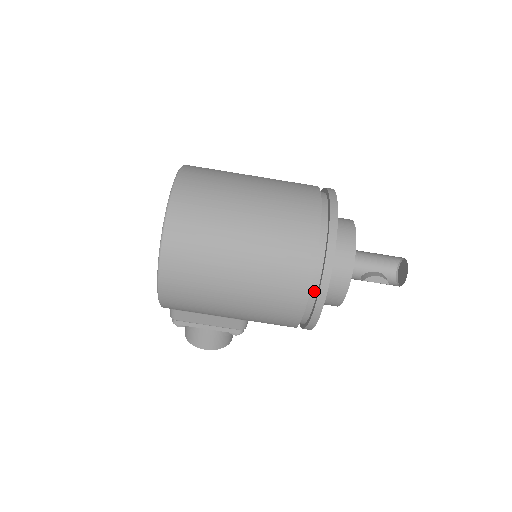
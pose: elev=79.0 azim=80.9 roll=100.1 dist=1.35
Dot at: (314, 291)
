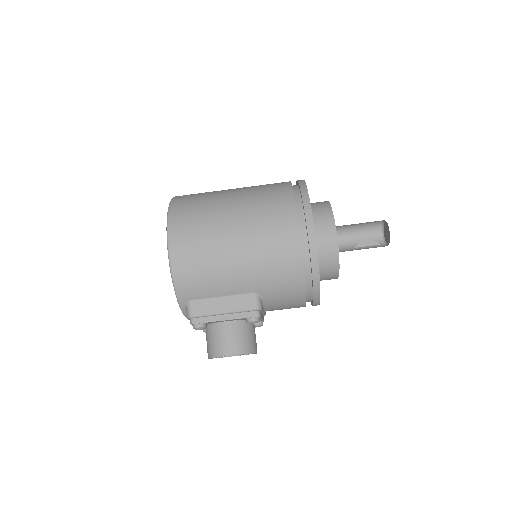
Dot at: (303, 224)
